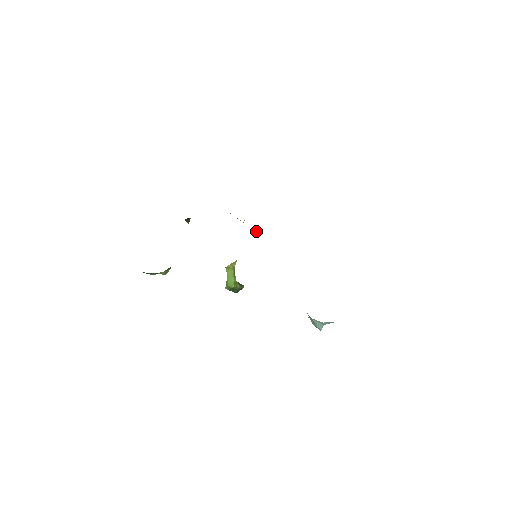
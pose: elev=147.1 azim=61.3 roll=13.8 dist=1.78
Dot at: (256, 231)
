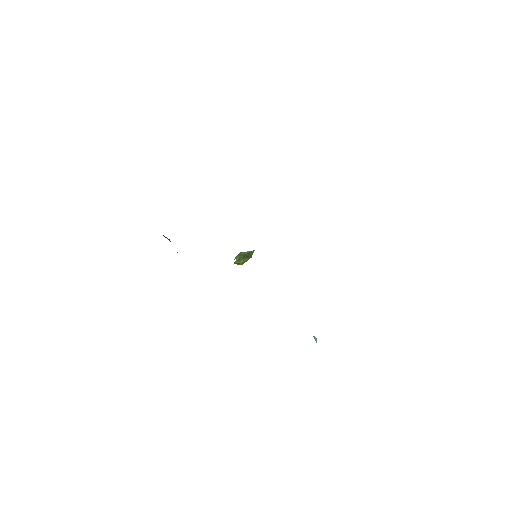
Dot at: occluded
